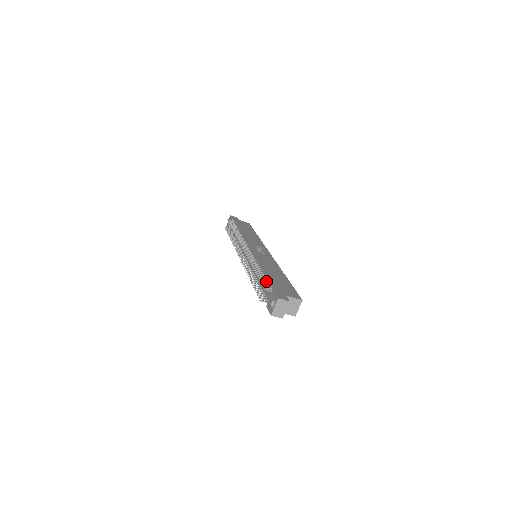
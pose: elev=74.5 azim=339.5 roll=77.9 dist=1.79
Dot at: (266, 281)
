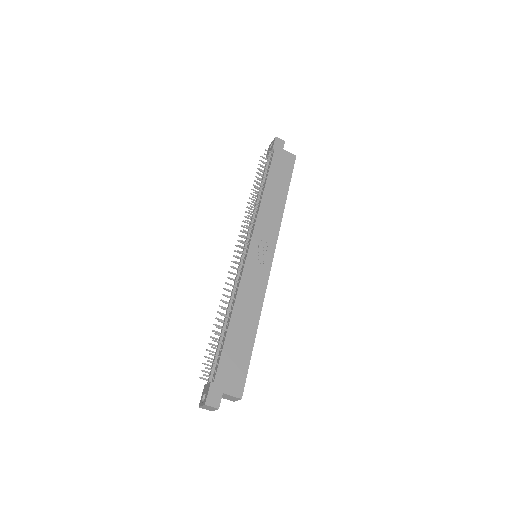
Dot at: (219, 350)
